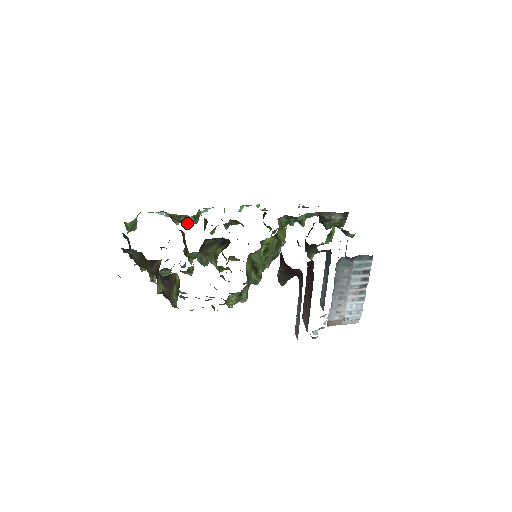
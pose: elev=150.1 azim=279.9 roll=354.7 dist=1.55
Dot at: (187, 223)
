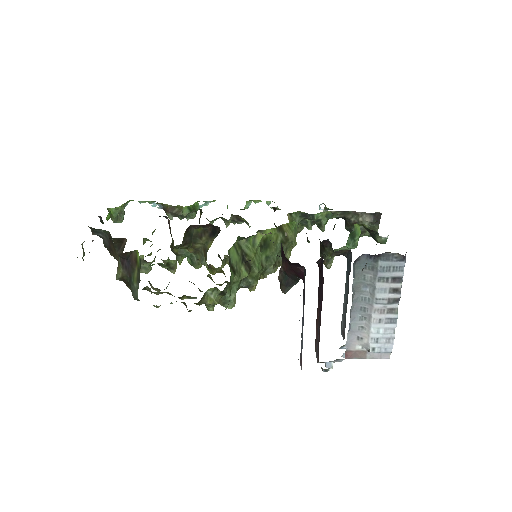
Dot at: (182, 217)
